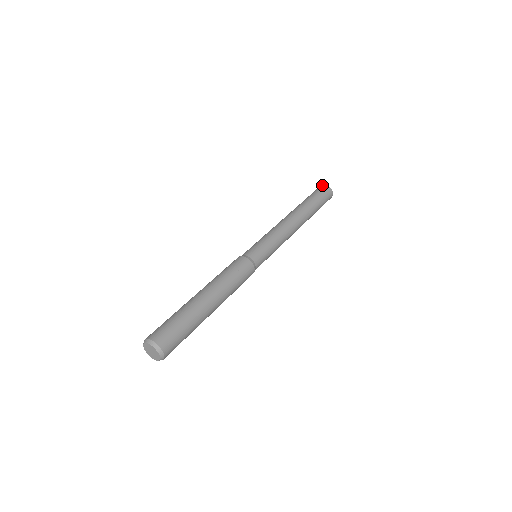
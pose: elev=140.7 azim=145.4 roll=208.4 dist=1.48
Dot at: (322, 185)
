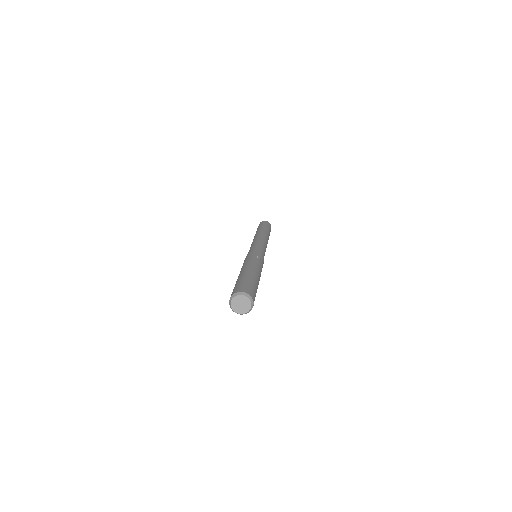
Dot at: (262, 221)
